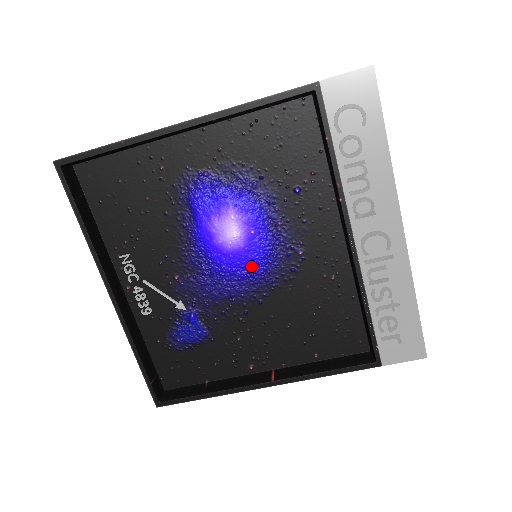
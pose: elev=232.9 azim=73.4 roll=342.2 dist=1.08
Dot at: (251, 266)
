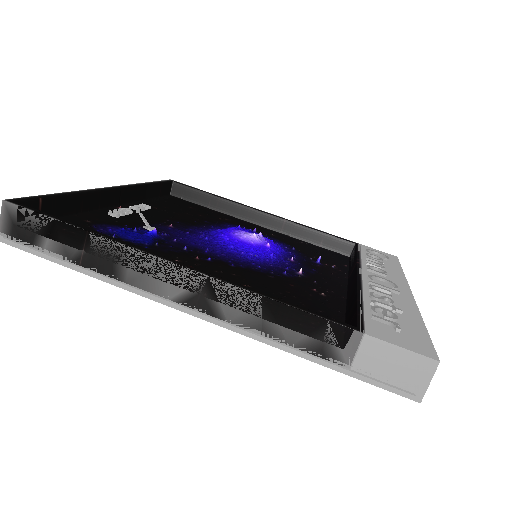
Dot at: (248, 252)
